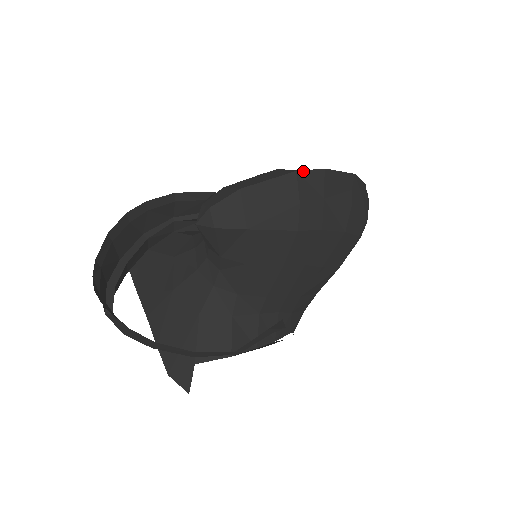
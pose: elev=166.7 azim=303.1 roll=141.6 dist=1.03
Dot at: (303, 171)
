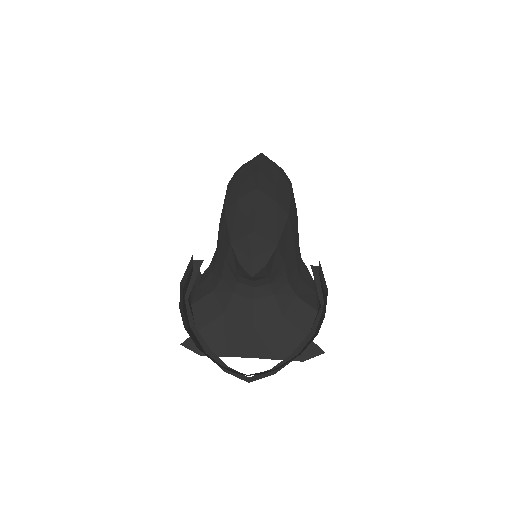
Dot at: (258, 185)
